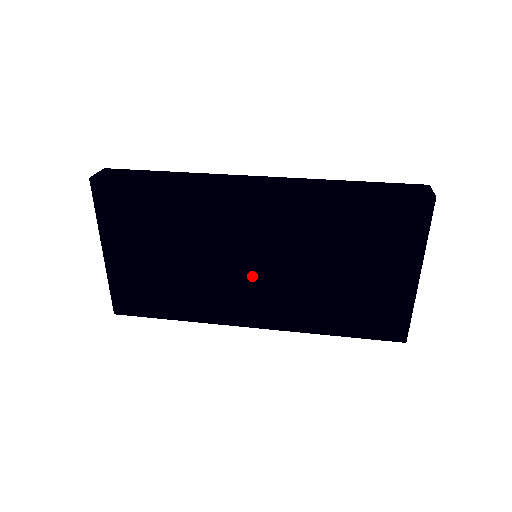
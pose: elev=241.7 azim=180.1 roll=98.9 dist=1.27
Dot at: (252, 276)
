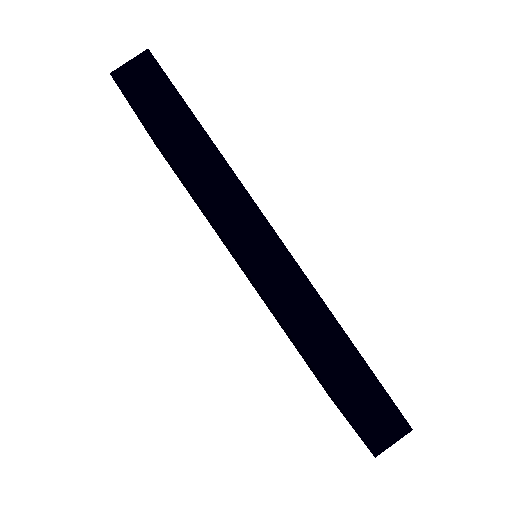
Dot at: occluded
